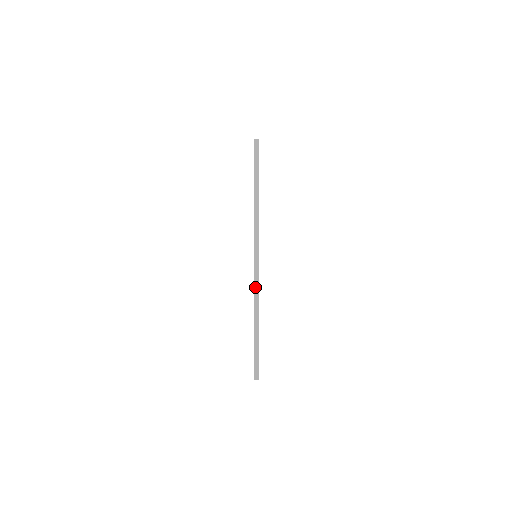
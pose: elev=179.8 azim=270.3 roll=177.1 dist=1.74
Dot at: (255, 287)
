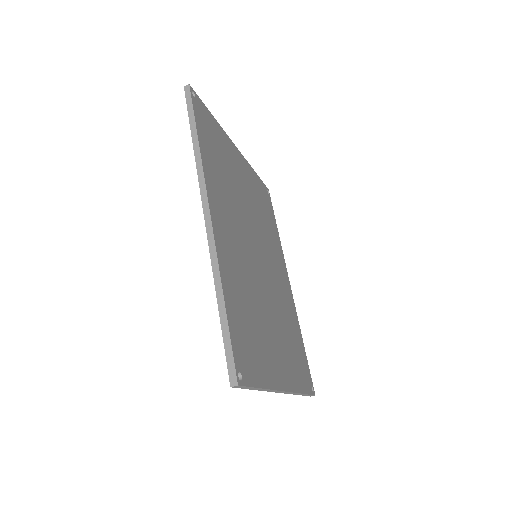
Dot at: (210, 247)
